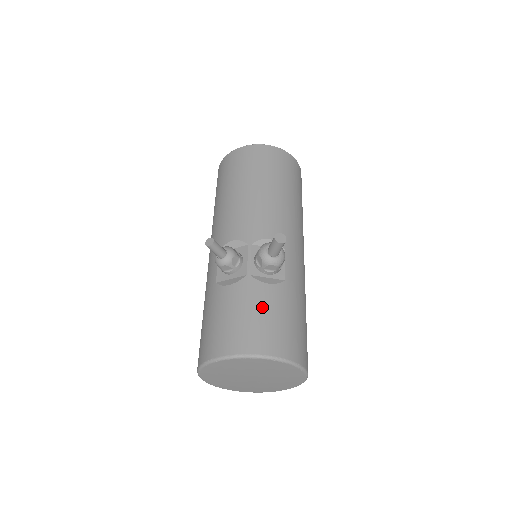
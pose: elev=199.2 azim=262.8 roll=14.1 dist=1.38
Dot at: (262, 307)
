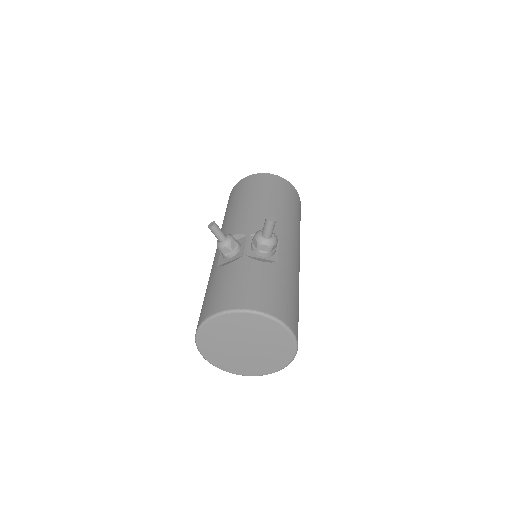
Dot at: (255, 277)
